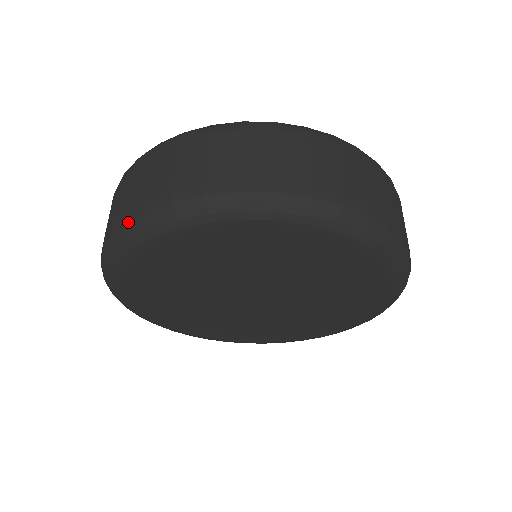
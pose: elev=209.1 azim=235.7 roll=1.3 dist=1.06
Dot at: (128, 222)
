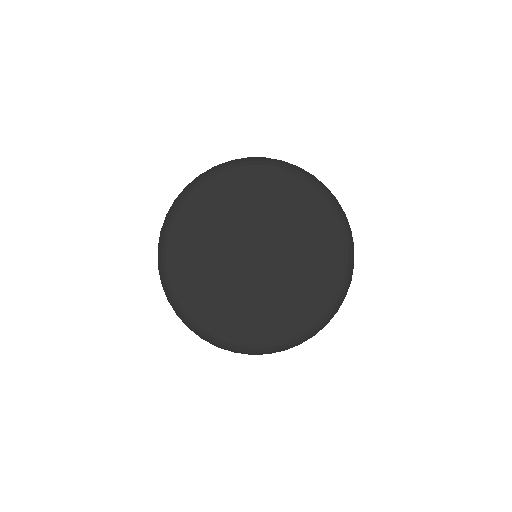
Dot at: (269, 158)
